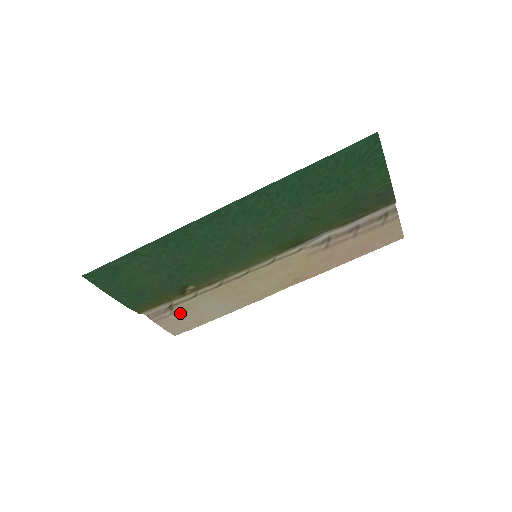
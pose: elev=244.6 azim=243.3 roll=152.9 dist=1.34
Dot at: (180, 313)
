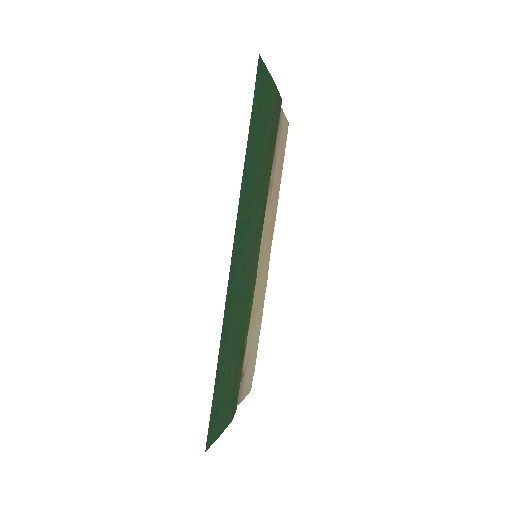
Dot at: (247, 369)
